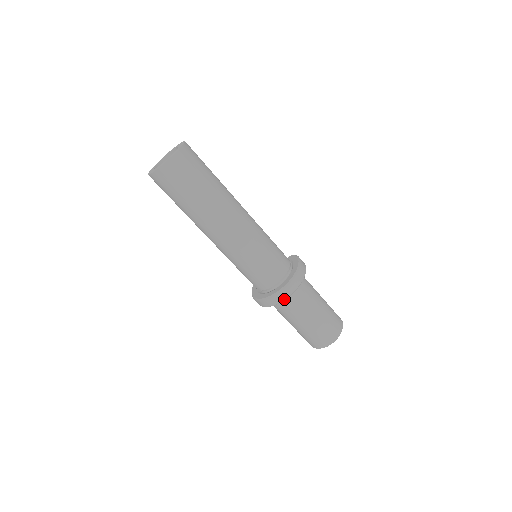
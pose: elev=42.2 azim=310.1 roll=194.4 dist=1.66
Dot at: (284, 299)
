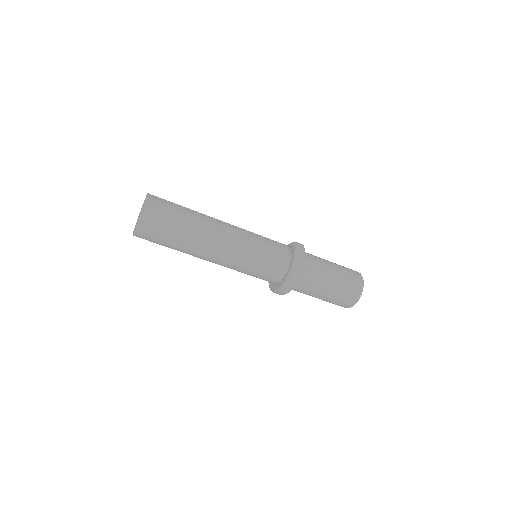
Dot at: occluded
